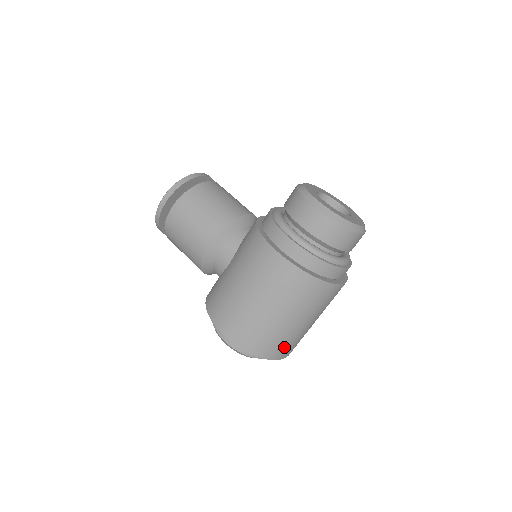
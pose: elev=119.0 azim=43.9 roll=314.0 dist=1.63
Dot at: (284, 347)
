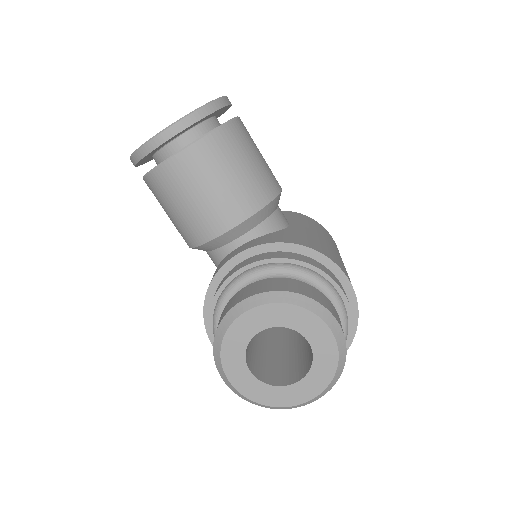
Dot at: occluded
